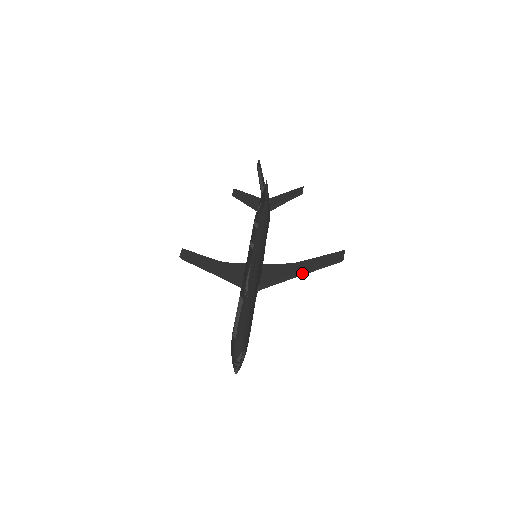
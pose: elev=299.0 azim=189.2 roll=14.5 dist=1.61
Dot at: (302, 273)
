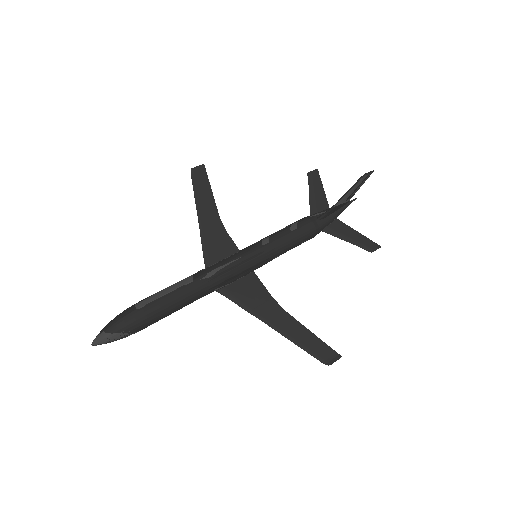
Dot at: (276, 327)
